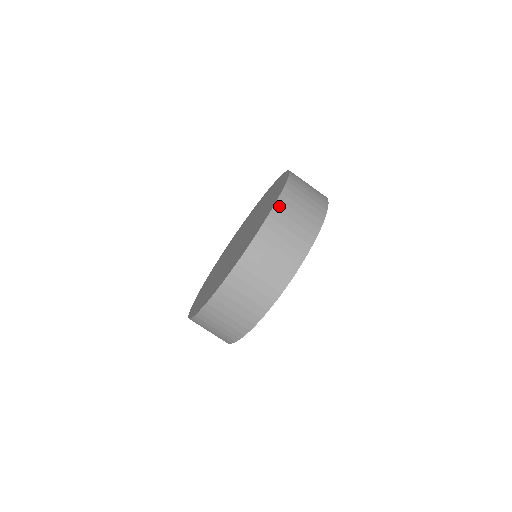
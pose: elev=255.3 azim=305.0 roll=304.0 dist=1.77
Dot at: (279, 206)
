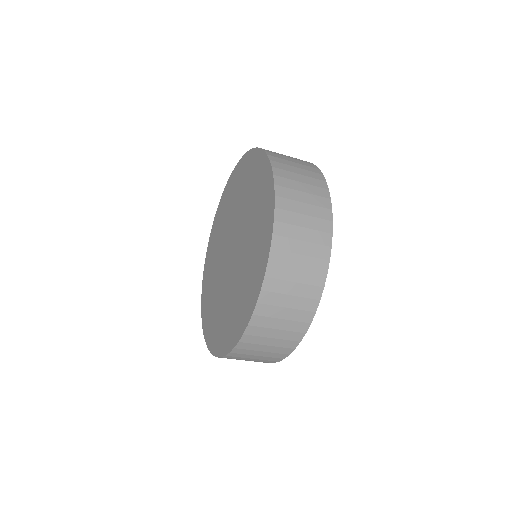
Dot at: (280, 191)
